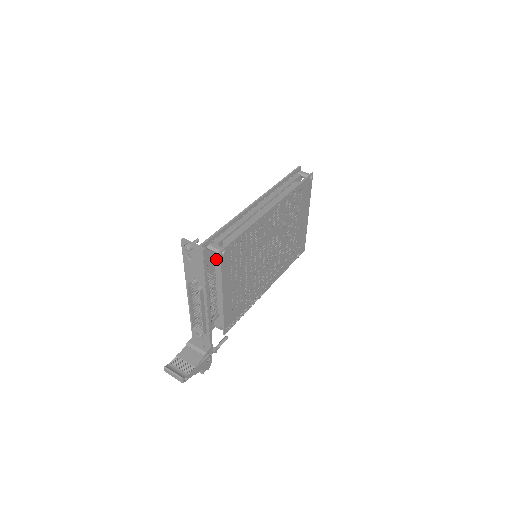
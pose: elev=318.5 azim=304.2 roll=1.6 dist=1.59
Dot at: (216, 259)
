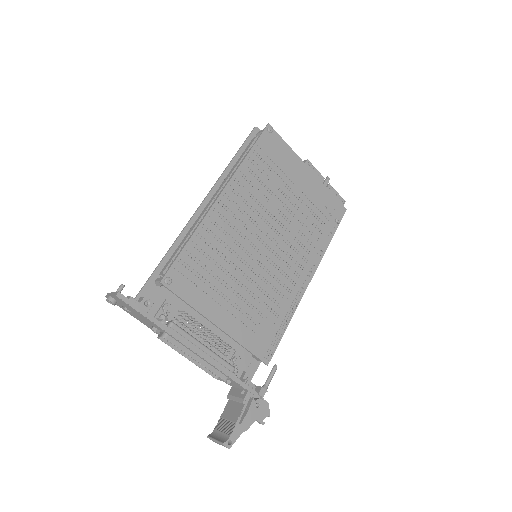
Dot at: occluded
